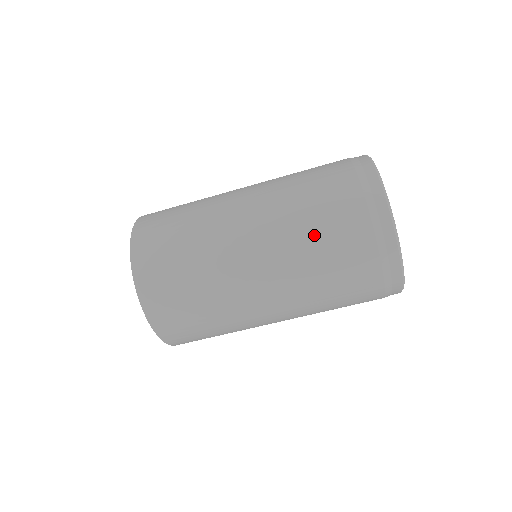
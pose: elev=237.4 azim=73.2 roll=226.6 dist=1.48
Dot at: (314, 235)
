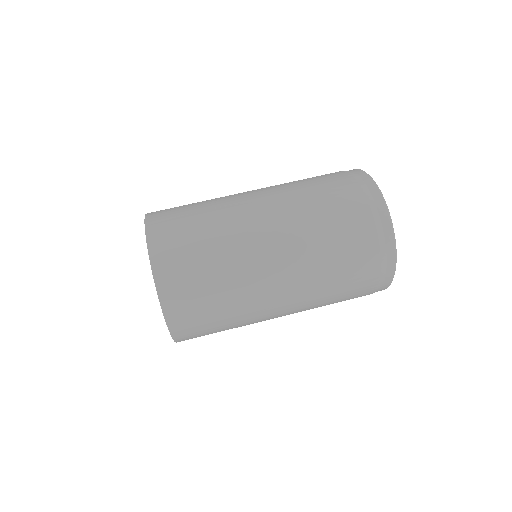
Dot at: (303, 181)
